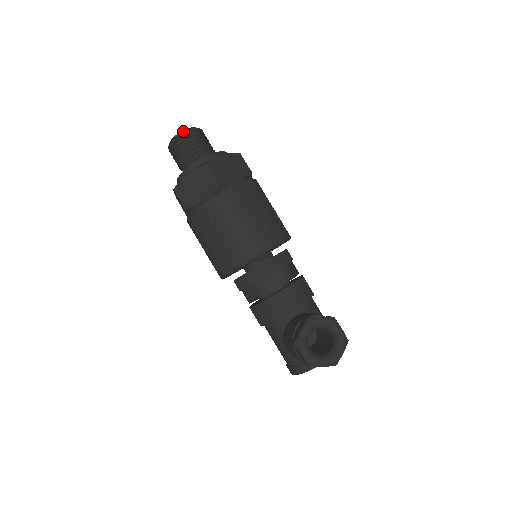
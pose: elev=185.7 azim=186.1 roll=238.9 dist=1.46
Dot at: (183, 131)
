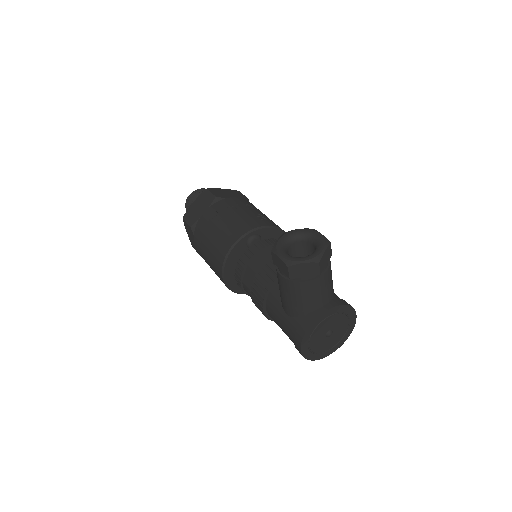
Dot at: (195, 190)
